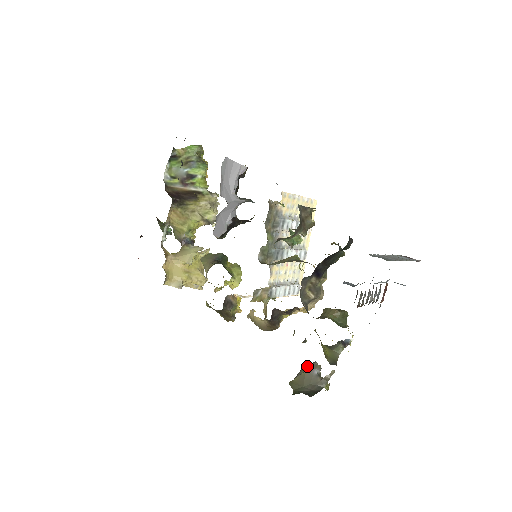
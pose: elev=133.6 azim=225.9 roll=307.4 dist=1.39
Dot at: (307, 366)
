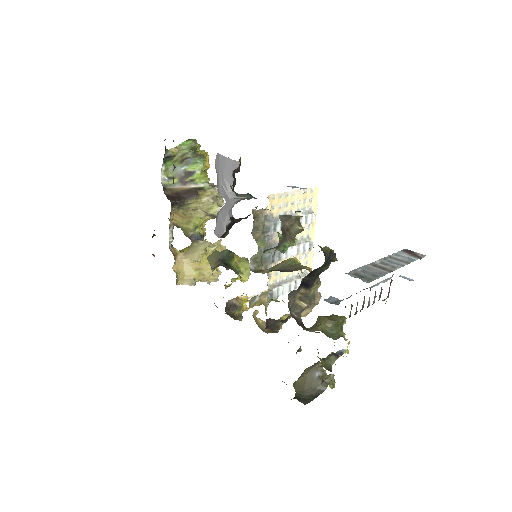
Dot at: (309, 367)
